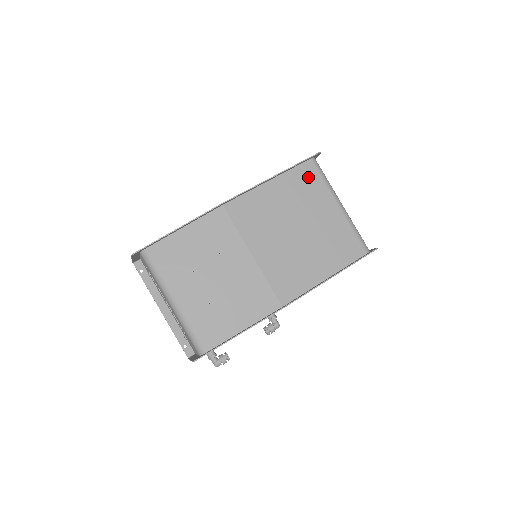
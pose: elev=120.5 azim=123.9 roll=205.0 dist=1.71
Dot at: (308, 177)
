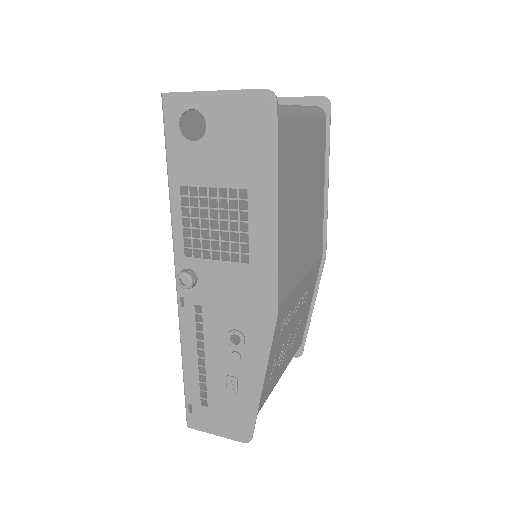
Dot at: (283, 145)
